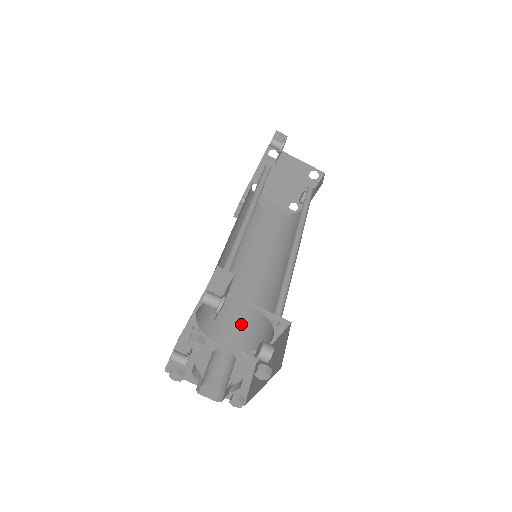
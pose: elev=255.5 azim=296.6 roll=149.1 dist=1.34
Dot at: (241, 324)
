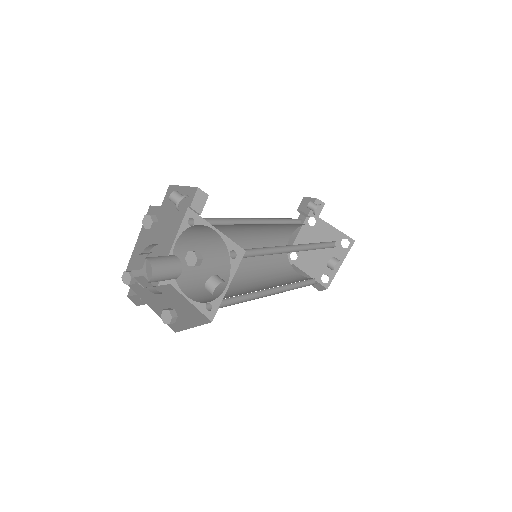
Dot at: (216, 296)
